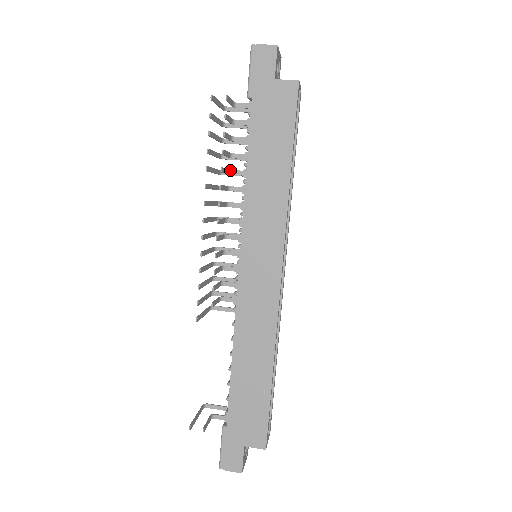
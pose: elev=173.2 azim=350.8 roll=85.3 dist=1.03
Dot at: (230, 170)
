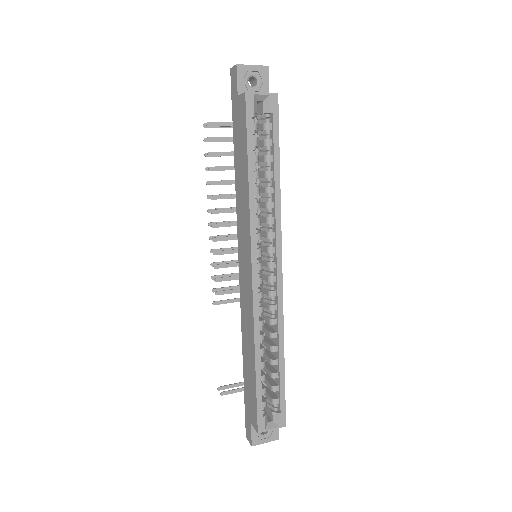
Dot at: occluded
